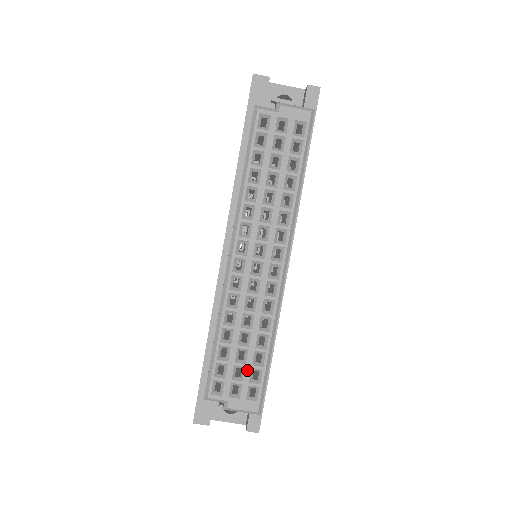
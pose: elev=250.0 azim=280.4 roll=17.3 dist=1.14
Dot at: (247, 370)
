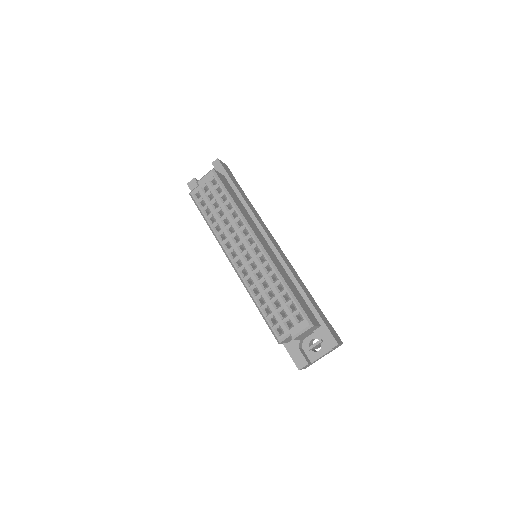
Dot at: (285, 308)
